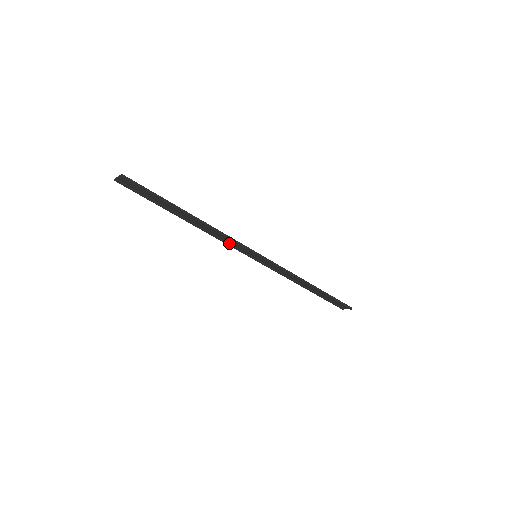
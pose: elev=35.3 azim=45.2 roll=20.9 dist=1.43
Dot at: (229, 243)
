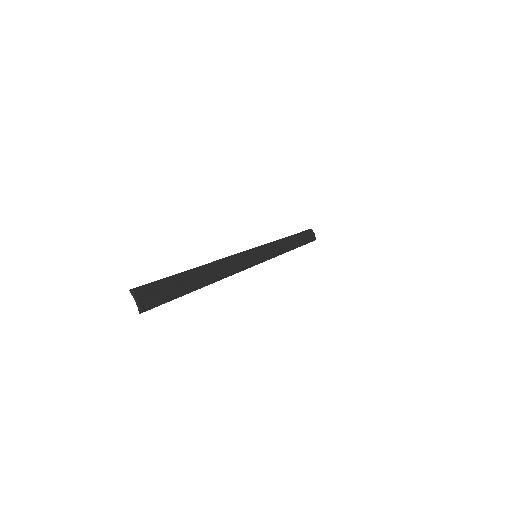
Dot at: (236, 258)
